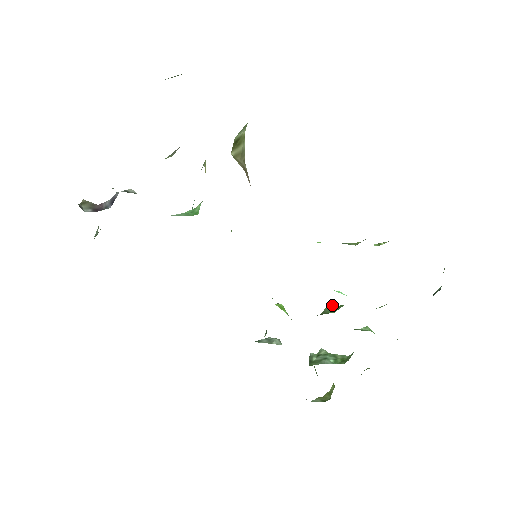
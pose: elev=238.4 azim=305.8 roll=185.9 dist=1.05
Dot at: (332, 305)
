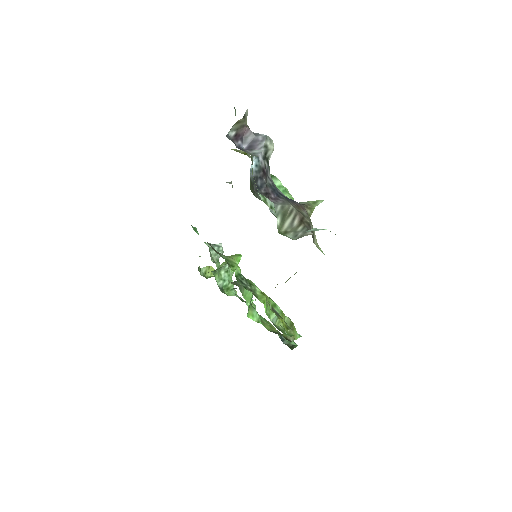
Dot at: occluded
